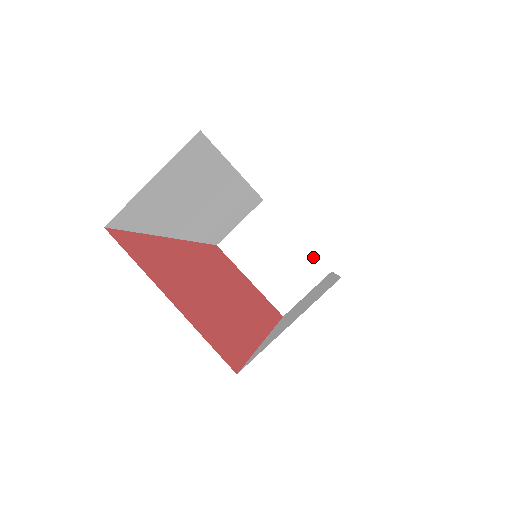
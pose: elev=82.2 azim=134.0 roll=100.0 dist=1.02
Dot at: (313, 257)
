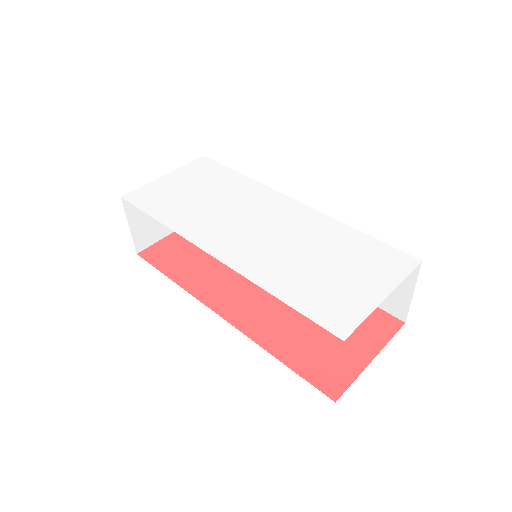
Dot at: occluded
